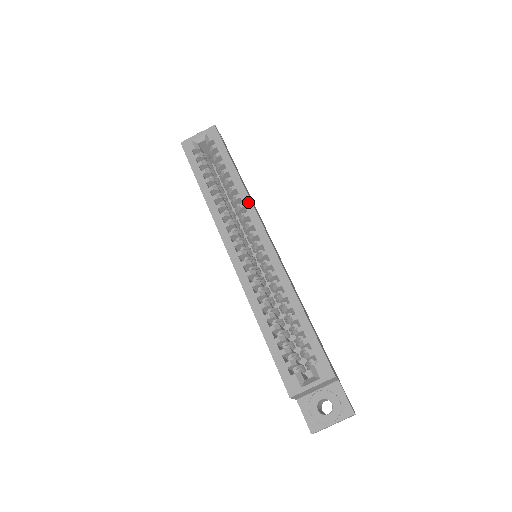
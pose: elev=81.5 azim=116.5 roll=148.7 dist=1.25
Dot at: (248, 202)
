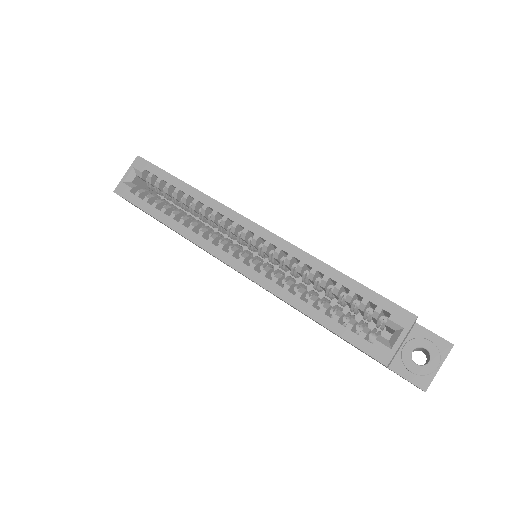
Dot at: (218, 206)
